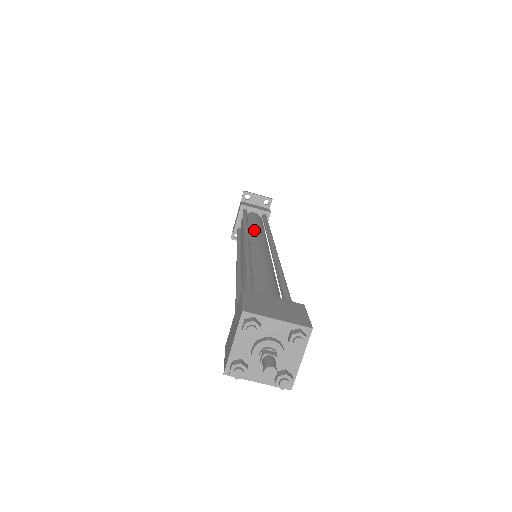
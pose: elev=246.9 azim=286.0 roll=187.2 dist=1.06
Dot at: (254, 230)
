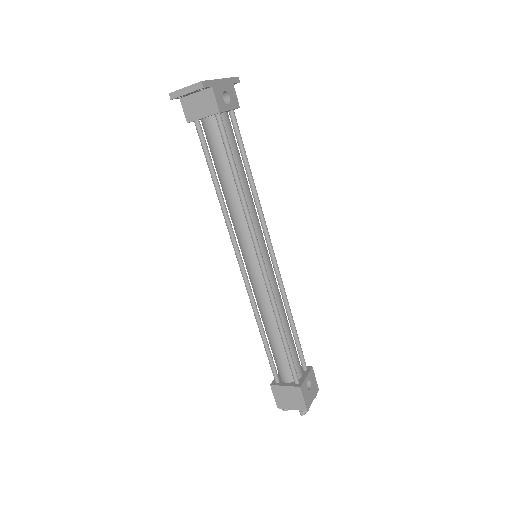
Dot at: (234, 219)
